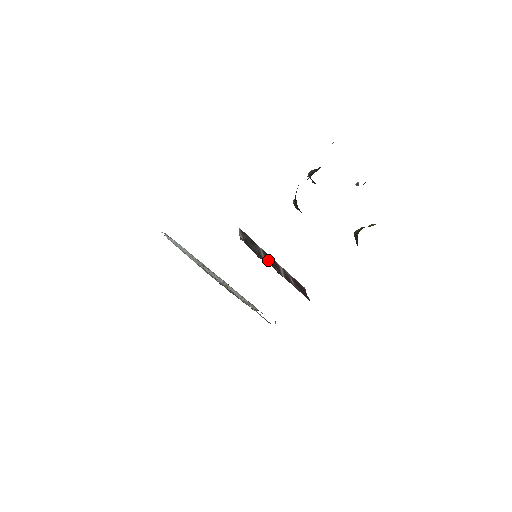
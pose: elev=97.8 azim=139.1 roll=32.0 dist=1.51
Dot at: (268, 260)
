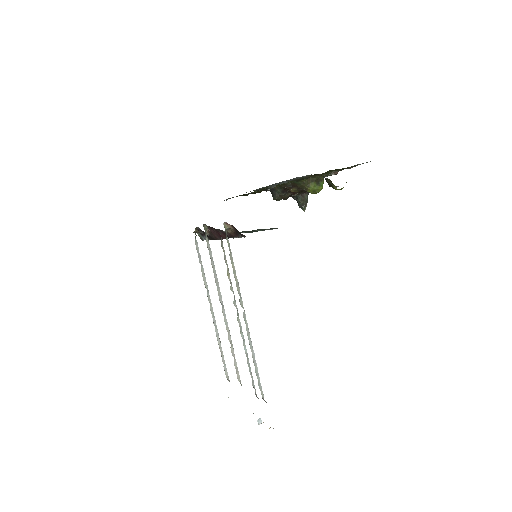
Dot at: occluded
